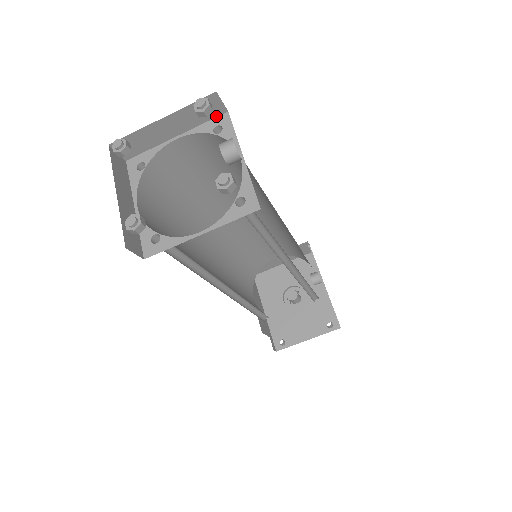
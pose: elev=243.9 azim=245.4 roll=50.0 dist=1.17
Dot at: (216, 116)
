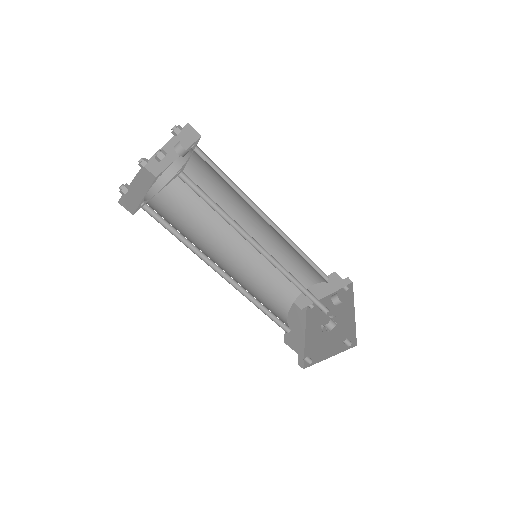
Dot at: (196, 140)
